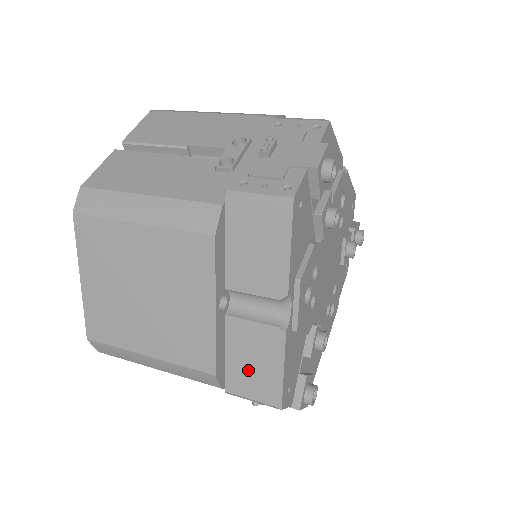
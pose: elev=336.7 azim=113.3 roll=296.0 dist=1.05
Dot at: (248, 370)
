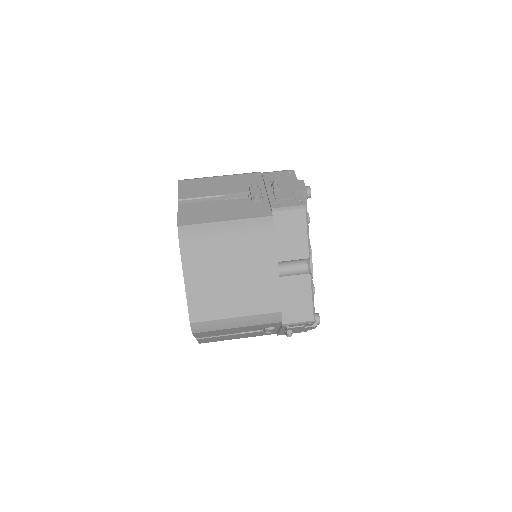
Dot at: (295, 305)
